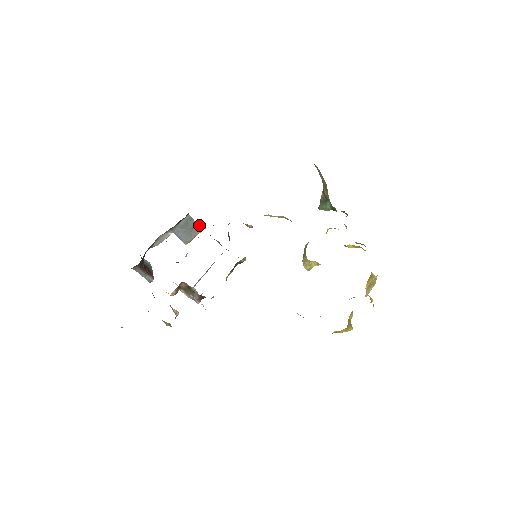
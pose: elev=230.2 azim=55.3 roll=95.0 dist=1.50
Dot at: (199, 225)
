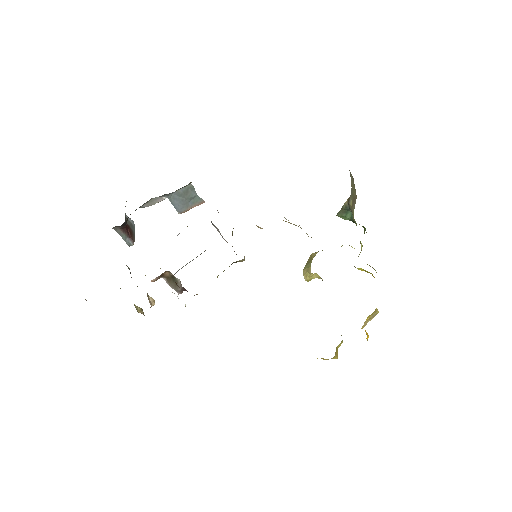
Dot at: occluded
